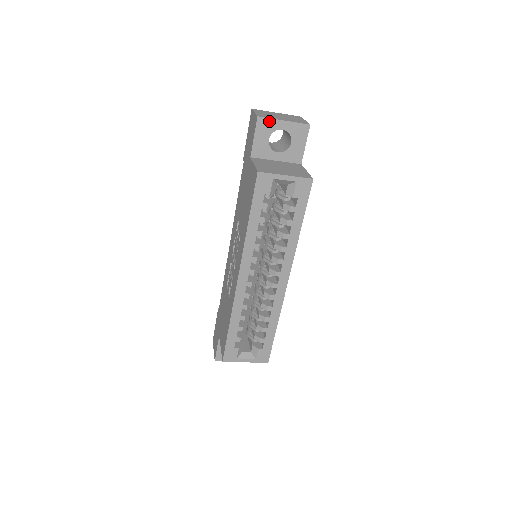
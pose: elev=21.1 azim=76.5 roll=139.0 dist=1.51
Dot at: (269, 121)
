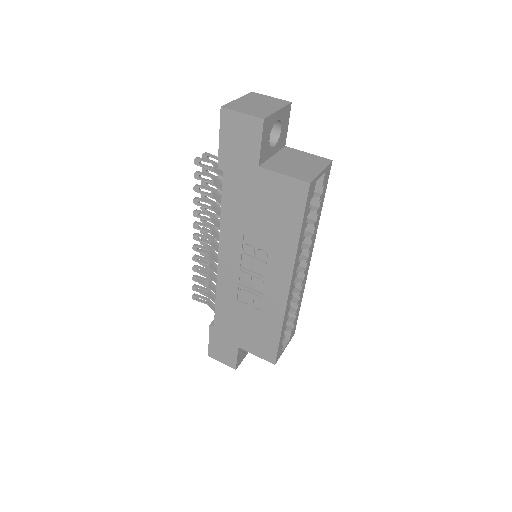
Dot at: (270, 118)
